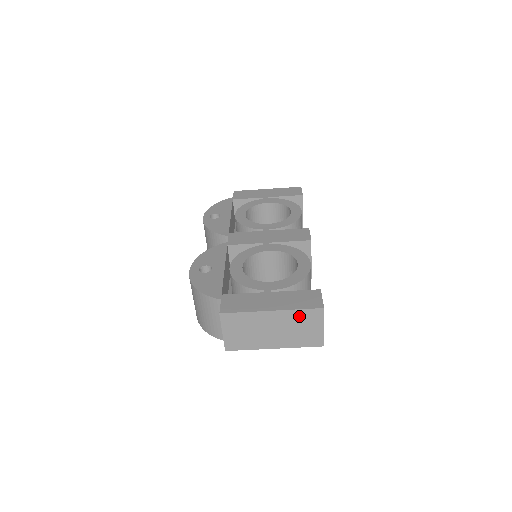
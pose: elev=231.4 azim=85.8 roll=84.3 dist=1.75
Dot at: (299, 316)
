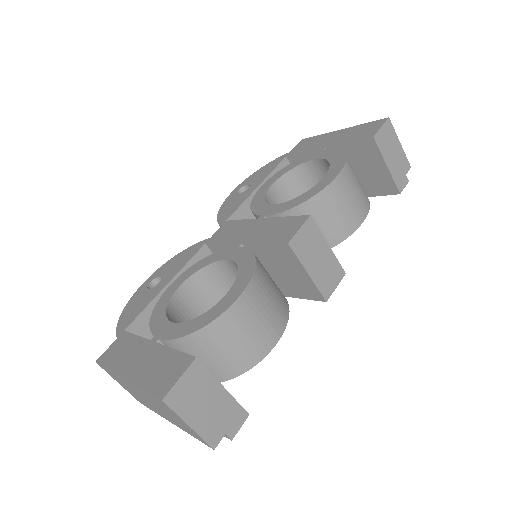
Dot at: (152, 397)
